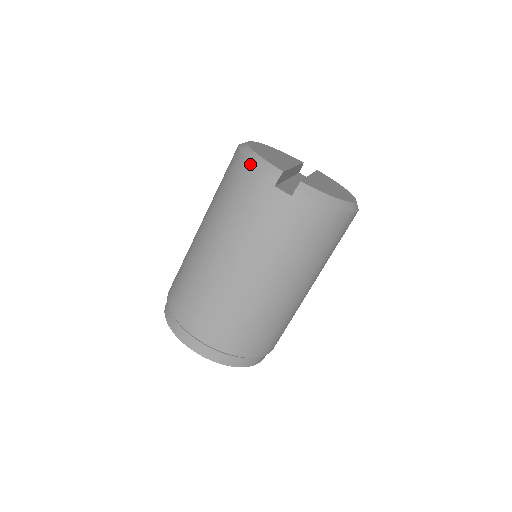
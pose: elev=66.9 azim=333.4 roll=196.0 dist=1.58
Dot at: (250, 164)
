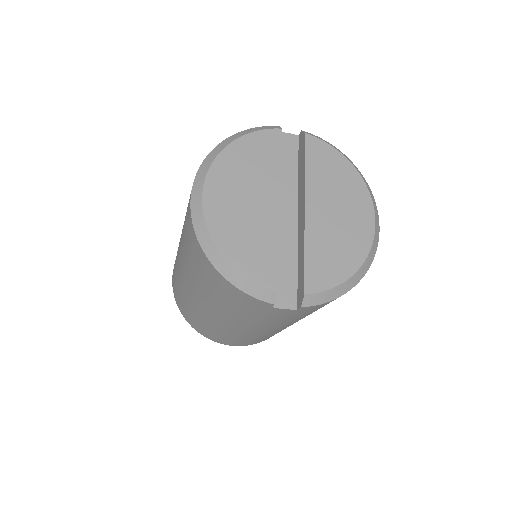
Dot at: (228, 283)
